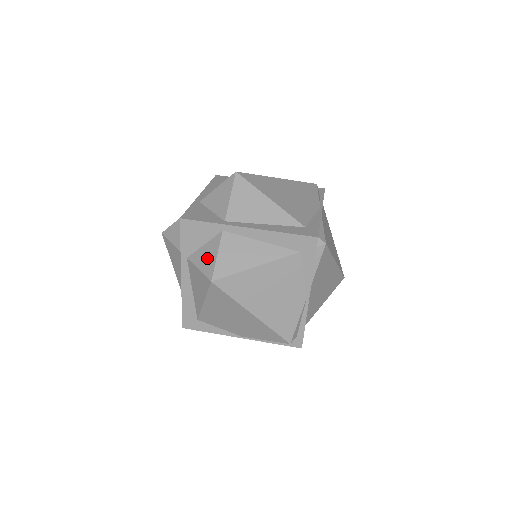
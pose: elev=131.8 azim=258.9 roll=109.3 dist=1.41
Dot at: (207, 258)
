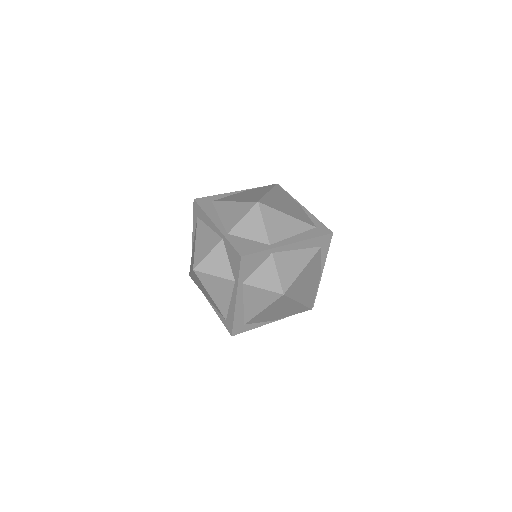
Dot at: (268, 278)
